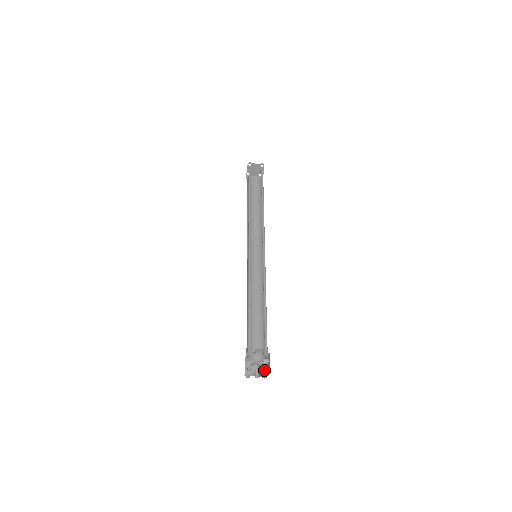
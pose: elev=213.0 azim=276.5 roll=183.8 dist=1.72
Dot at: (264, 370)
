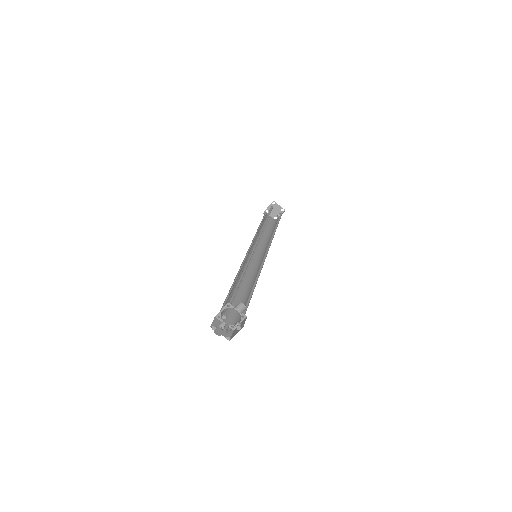
Dot at: (237, 326)
